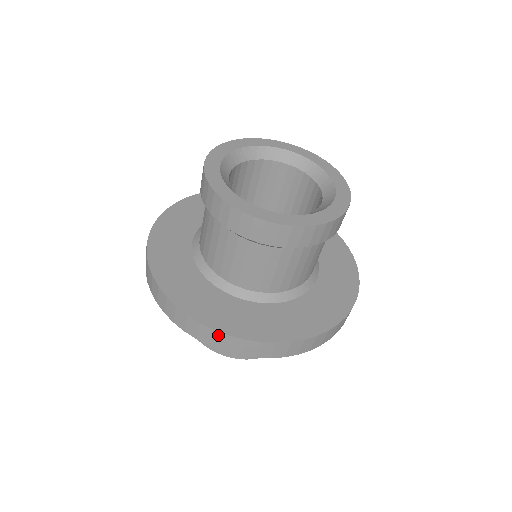
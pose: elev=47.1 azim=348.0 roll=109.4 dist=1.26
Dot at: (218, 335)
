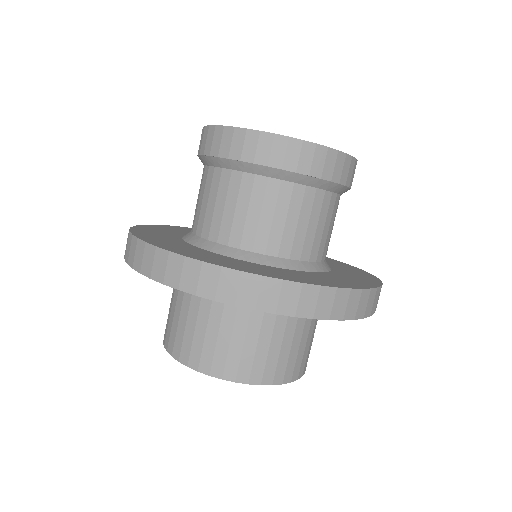
Dot at: (172, 259)
